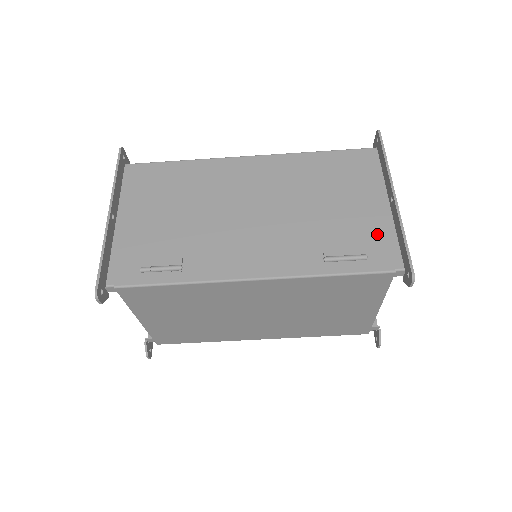
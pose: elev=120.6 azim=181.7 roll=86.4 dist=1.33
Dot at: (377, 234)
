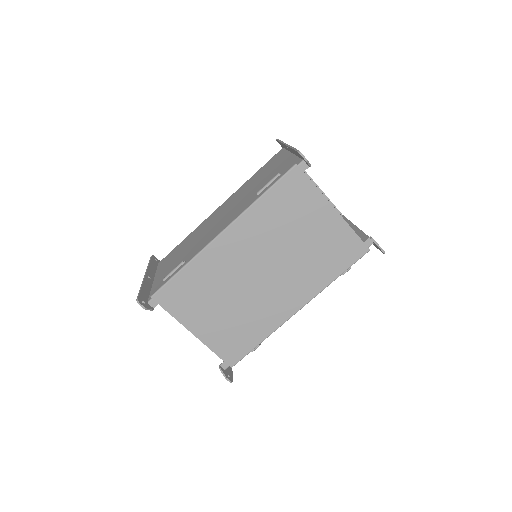
Dot at: (286, 165)
